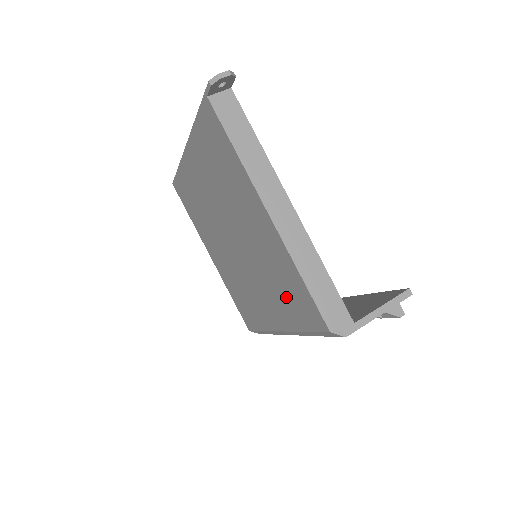
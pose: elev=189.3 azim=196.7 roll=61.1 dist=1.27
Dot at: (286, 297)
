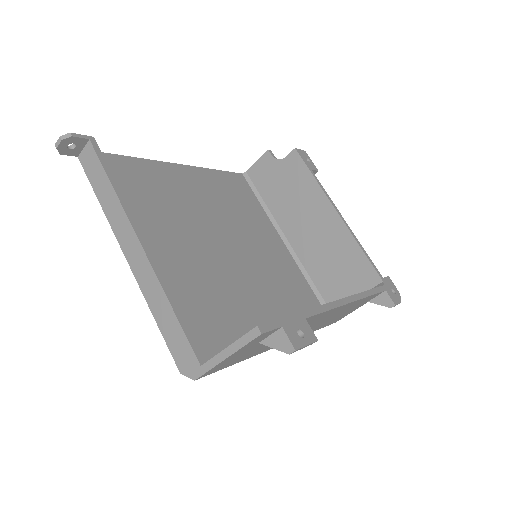
Dot at: occluded
